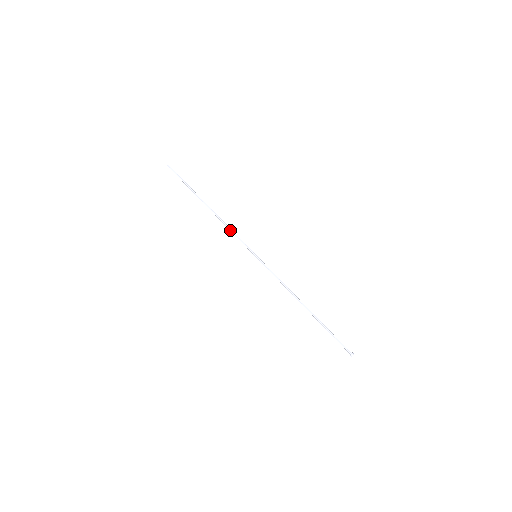
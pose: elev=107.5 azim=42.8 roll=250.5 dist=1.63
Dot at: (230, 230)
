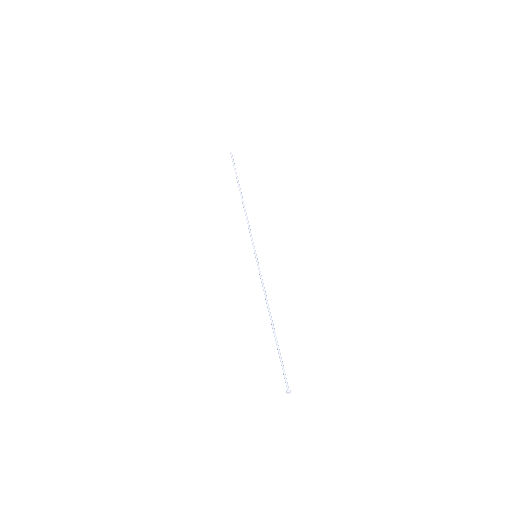
Dot at: (248, 224)
